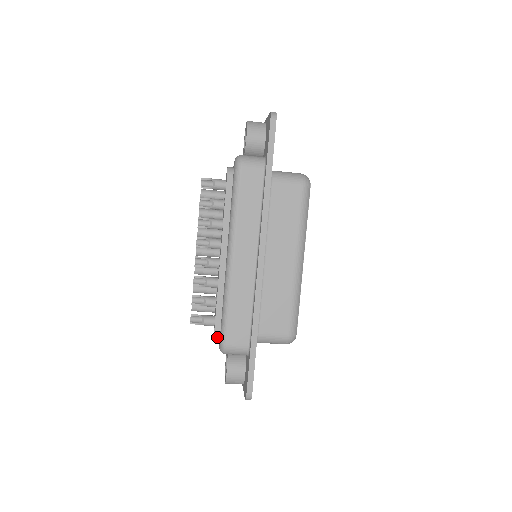
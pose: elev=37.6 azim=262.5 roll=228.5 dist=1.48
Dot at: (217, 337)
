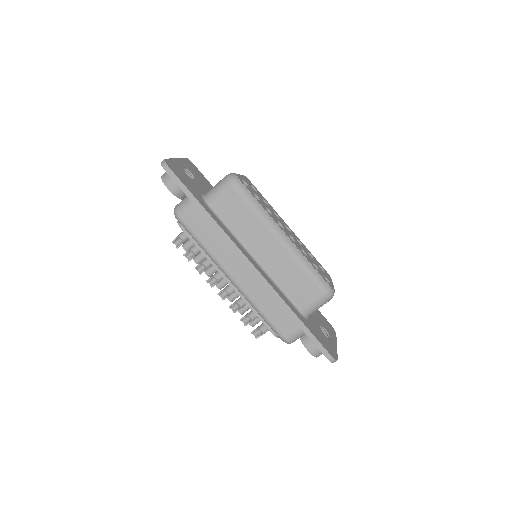
Dot at: occluded
